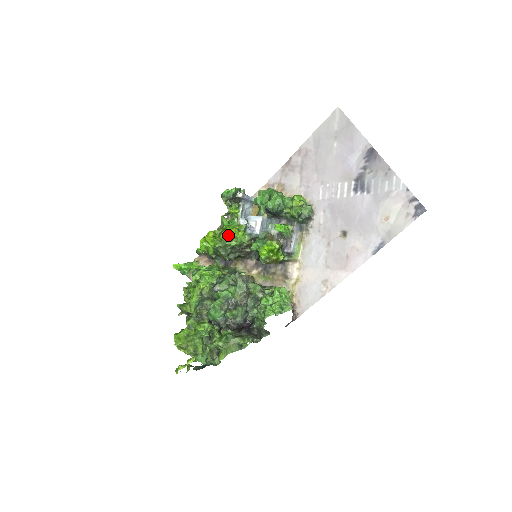
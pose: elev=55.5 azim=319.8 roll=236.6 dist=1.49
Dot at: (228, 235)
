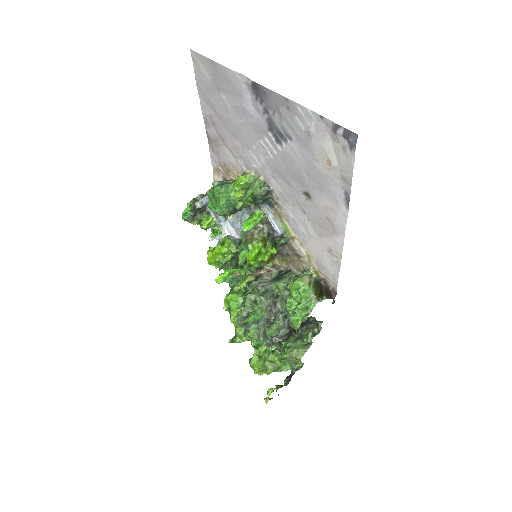
Dot at: (217, 256)
